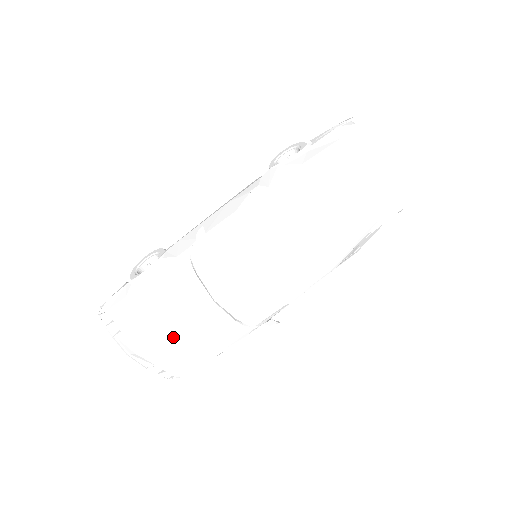
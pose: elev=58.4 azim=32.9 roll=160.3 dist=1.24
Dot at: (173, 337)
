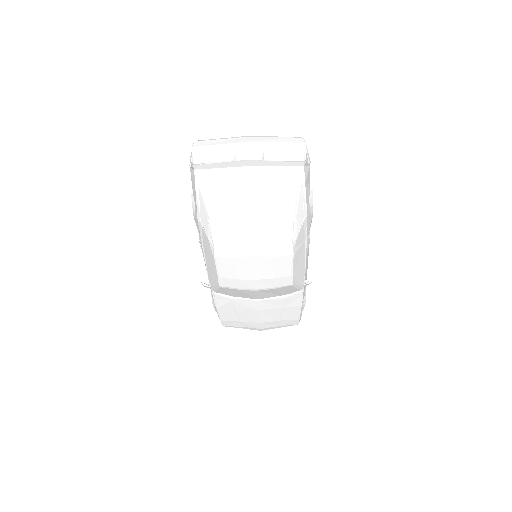
Dot at: (264, 320)
